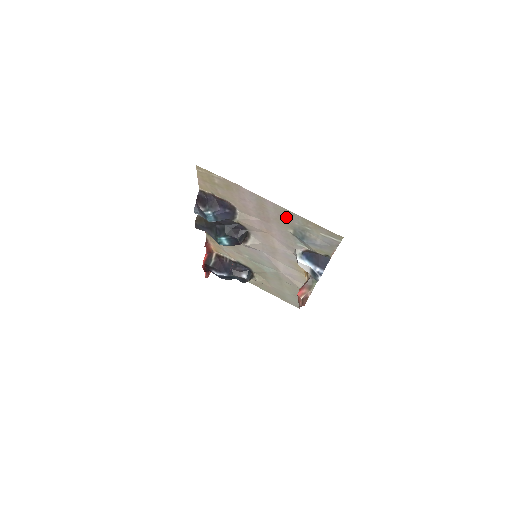
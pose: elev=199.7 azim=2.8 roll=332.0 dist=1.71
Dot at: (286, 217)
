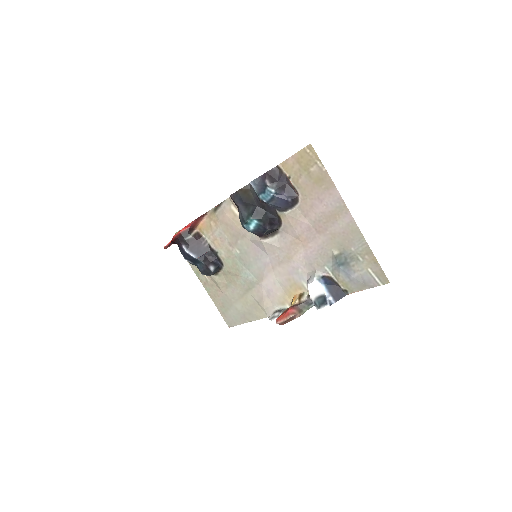
Dot at: (349, 238)
